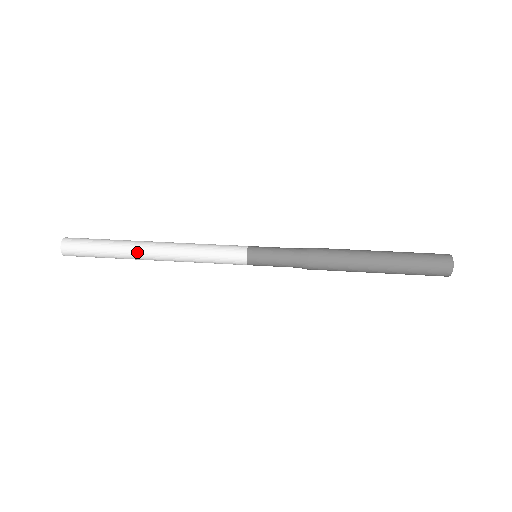
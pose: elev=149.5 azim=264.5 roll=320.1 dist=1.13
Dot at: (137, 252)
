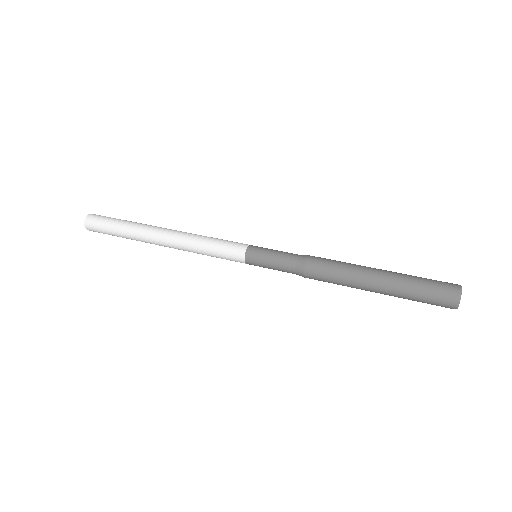
Dot at: (147, 240)
